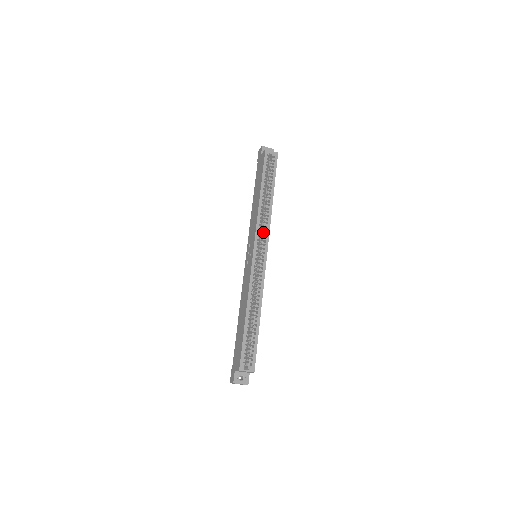
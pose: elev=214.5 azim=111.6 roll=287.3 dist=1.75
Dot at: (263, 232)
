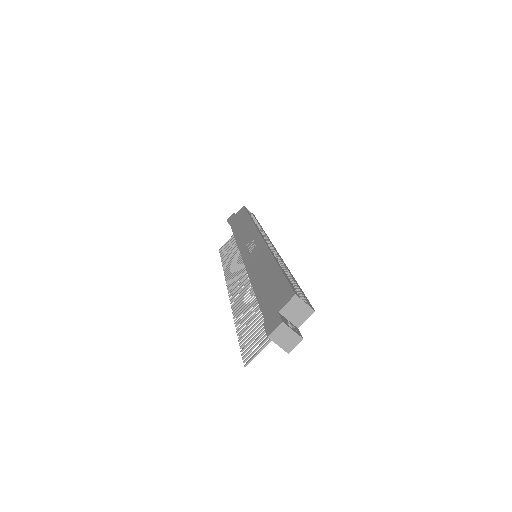
Dot at: occluded
